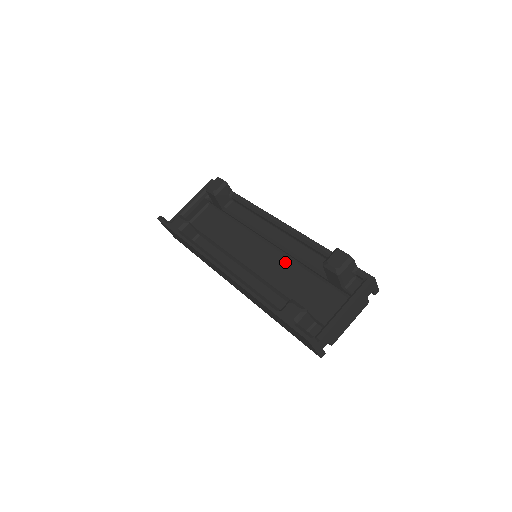
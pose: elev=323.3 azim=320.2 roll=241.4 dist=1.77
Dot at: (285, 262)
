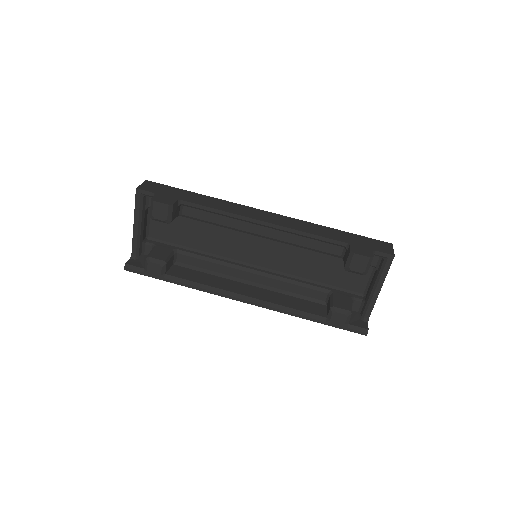
Dot at: (288, 249)
